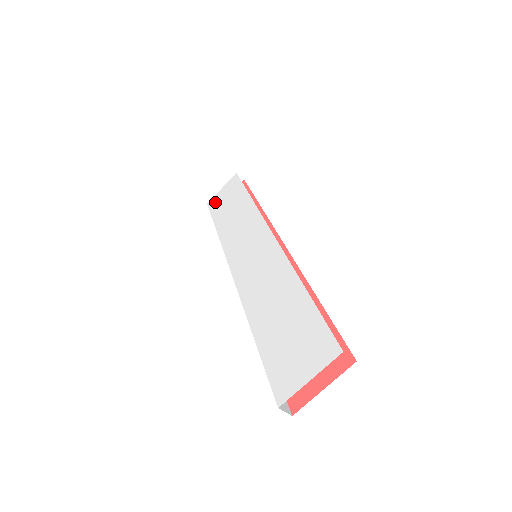
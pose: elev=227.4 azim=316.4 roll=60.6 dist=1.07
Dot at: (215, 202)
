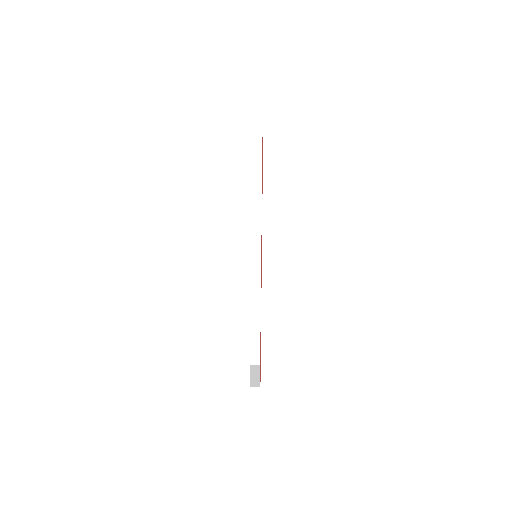
Dot at: occluded
